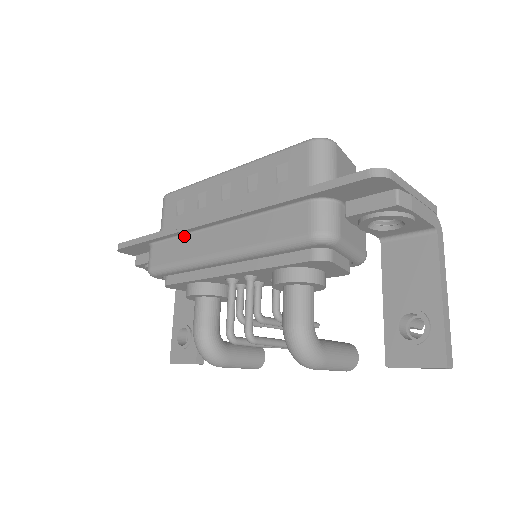
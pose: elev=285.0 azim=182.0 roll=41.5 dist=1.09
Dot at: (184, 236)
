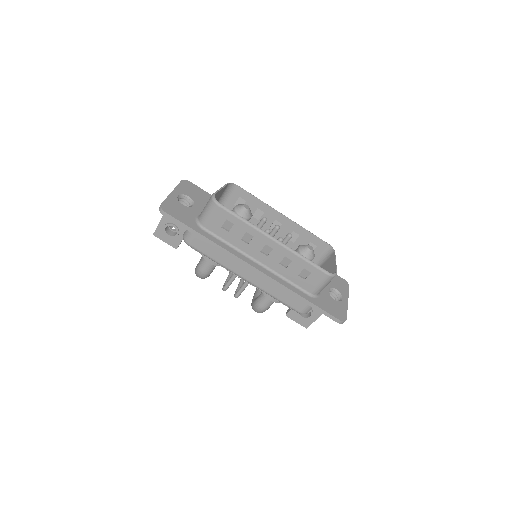
Dot at: occluded
